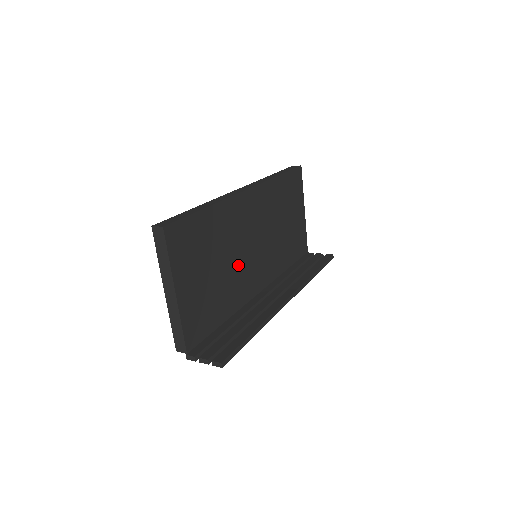
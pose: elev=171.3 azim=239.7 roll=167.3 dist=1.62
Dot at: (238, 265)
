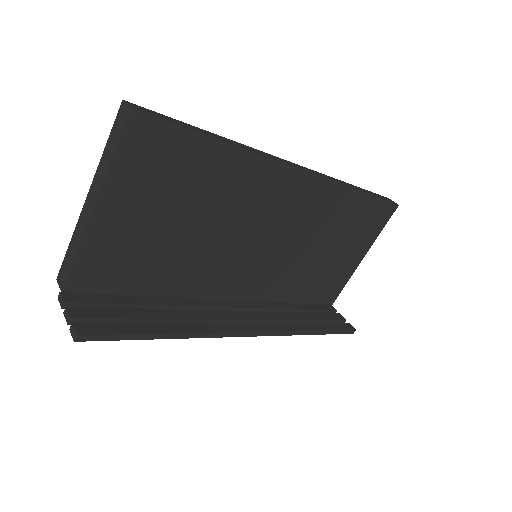
Dot at: (221, 247)
